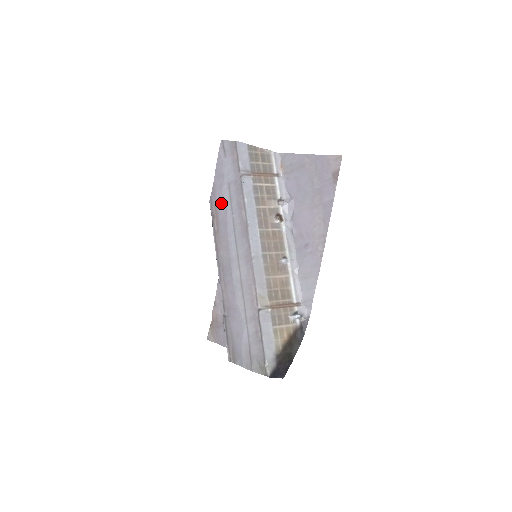
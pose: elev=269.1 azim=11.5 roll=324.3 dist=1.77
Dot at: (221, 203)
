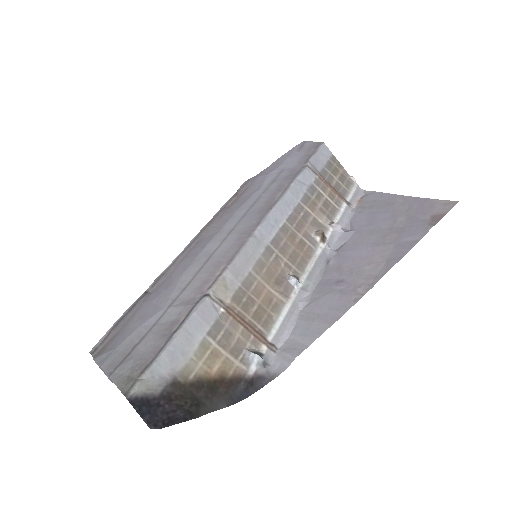
Dot at: (257, 184)
